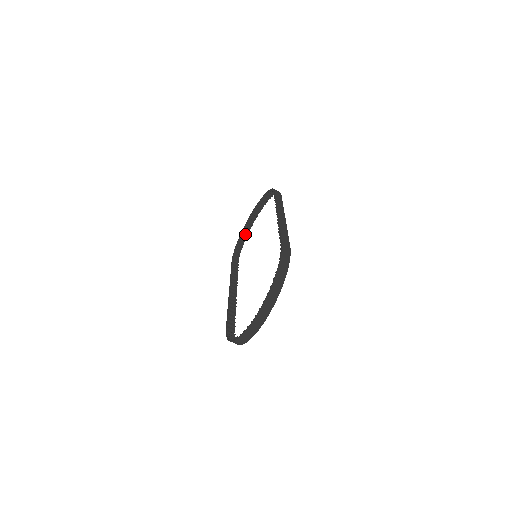
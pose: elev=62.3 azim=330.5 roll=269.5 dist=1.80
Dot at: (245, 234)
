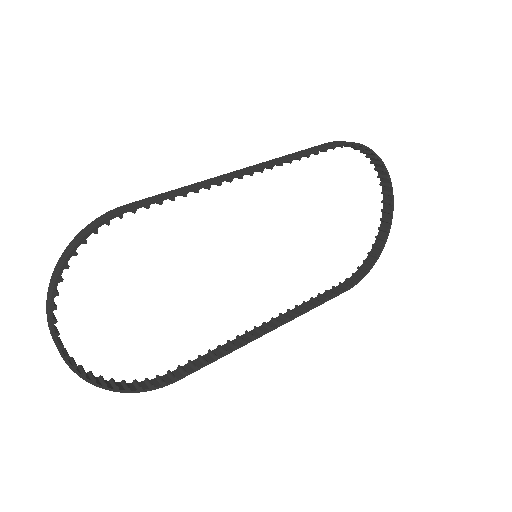
Dot at: (381, 240)
